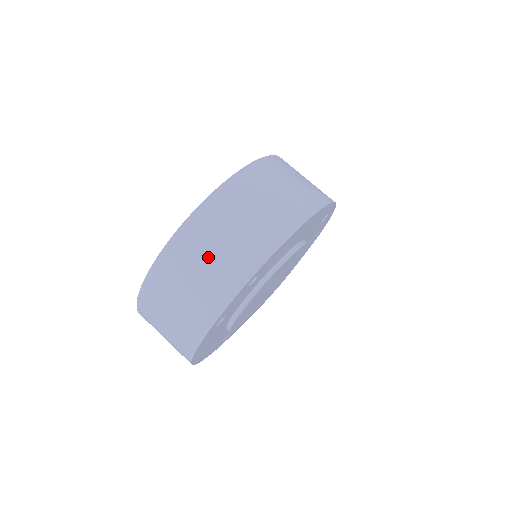
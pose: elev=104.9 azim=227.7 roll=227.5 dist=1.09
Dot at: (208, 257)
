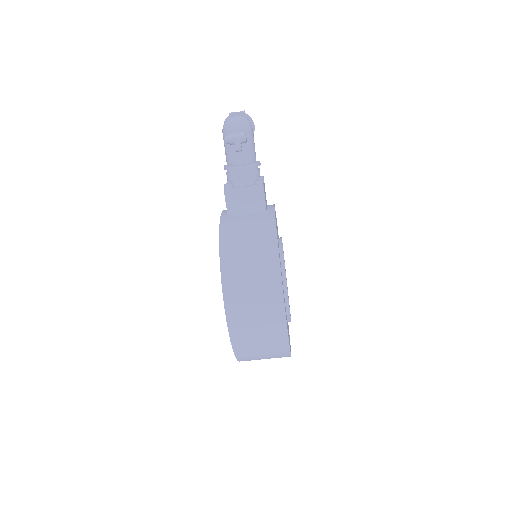
Dot at: occluded
